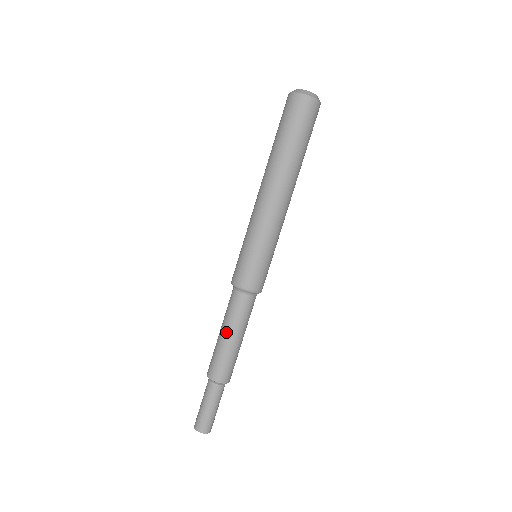
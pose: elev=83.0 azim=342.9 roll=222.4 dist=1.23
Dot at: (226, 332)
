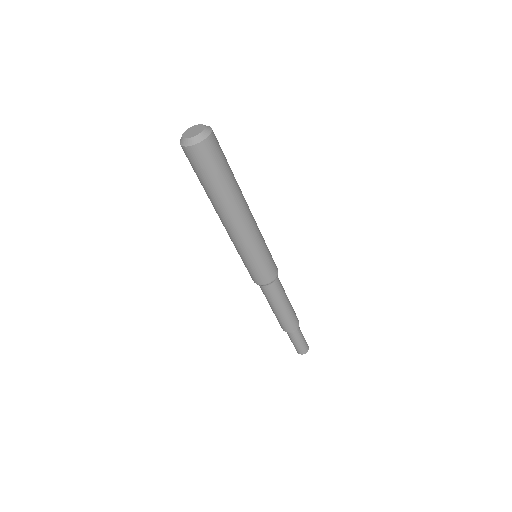
Dot at: (282, 306)
